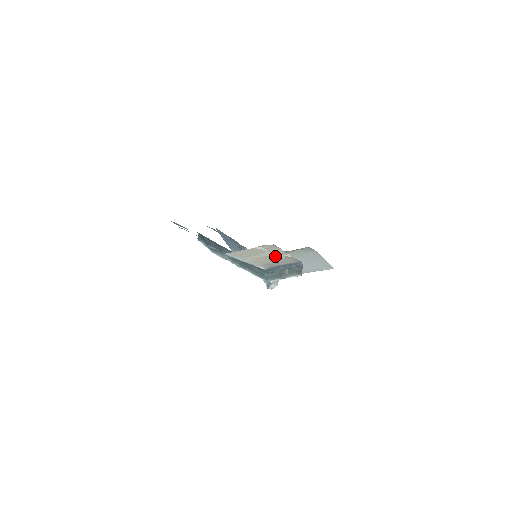
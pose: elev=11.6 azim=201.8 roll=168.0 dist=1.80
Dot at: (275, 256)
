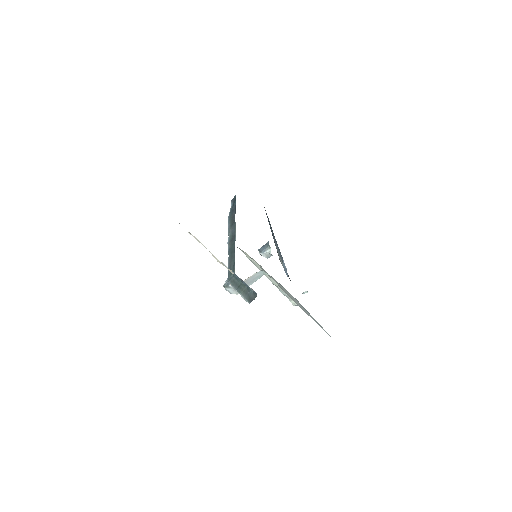
Dot at: (218, 260)
